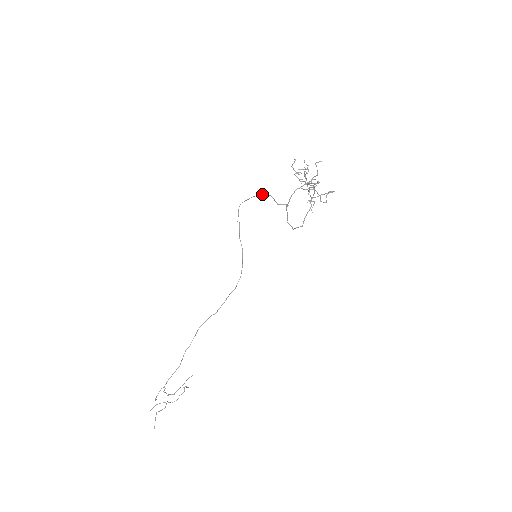
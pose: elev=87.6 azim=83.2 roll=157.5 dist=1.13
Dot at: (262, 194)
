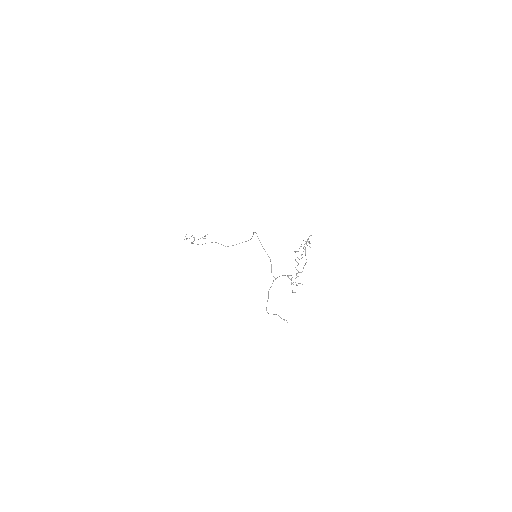
Dot at: (268, 256)
